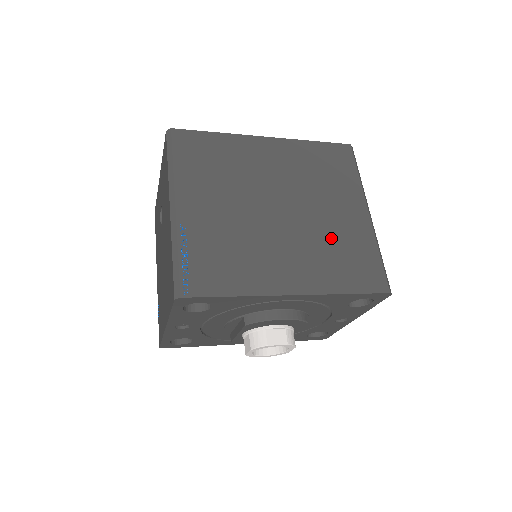
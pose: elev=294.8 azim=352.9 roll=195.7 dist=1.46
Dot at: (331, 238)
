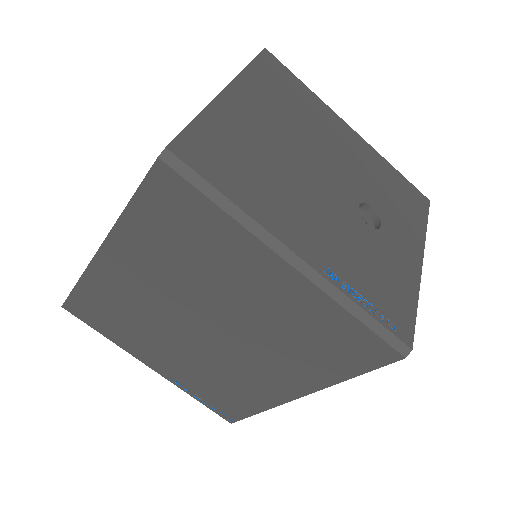
Dot at: (279, 330)
